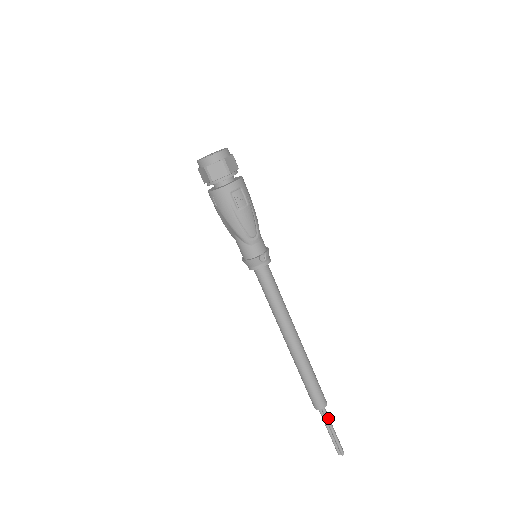
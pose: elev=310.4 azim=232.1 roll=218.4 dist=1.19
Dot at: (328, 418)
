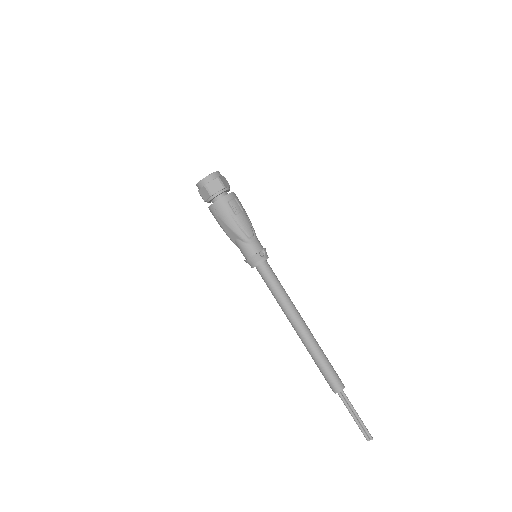
Dot at: (349, 401)
